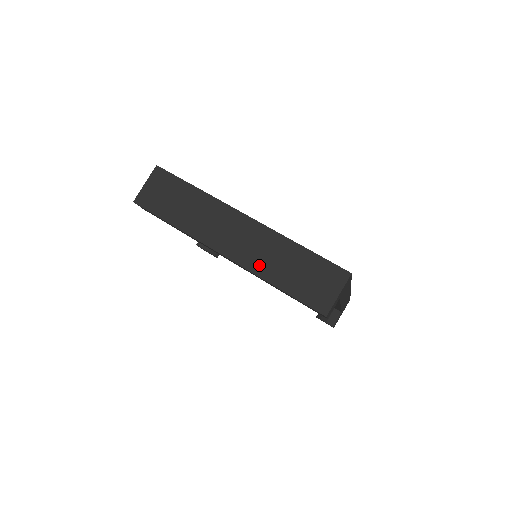
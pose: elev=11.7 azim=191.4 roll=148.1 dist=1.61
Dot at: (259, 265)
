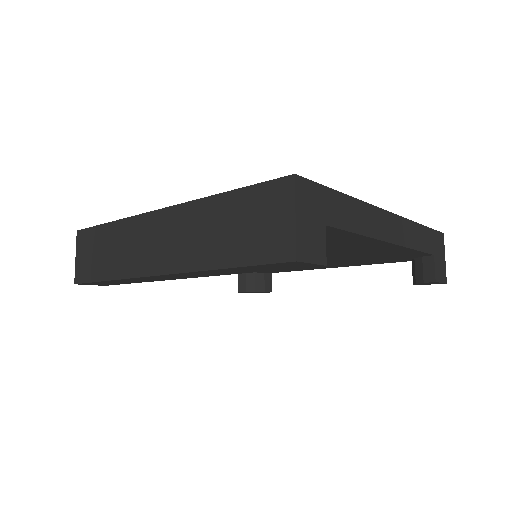
Dot at: (193, 256)
